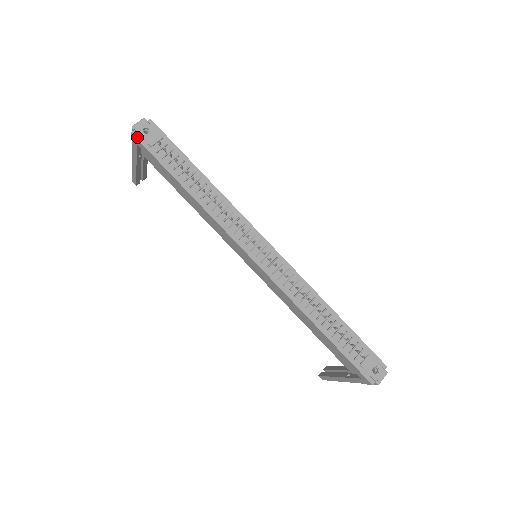
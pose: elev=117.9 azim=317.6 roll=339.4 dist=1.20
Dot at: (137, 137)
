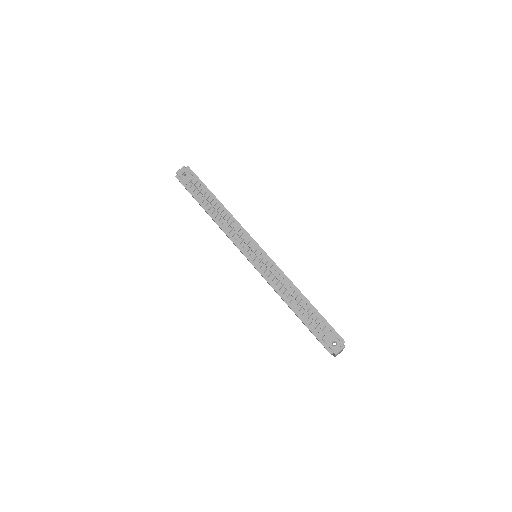
Dot at: (179, 179)
